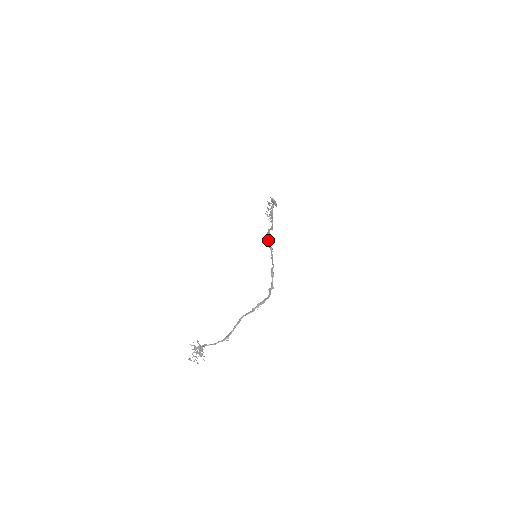
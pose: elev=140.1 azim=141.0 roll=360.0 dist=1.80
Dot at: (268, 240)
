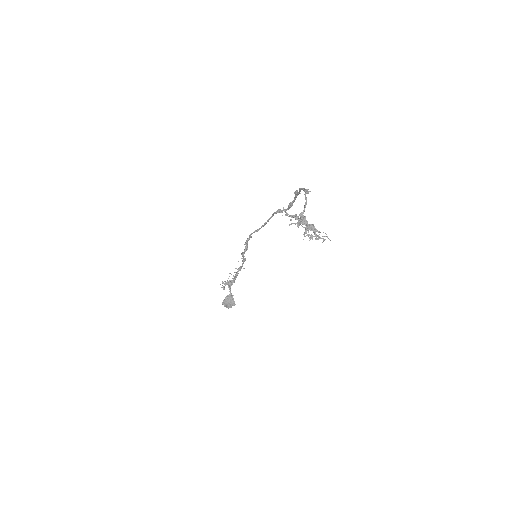
Dot at: (248, 238)
